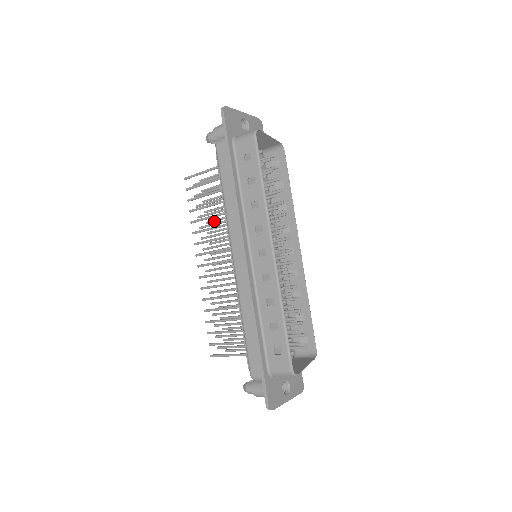
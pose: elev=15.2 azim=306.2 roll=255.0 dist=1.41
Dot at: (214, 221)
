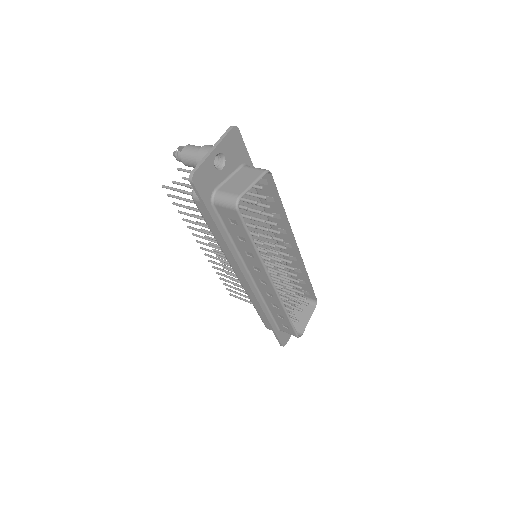
Dot at: occluded
